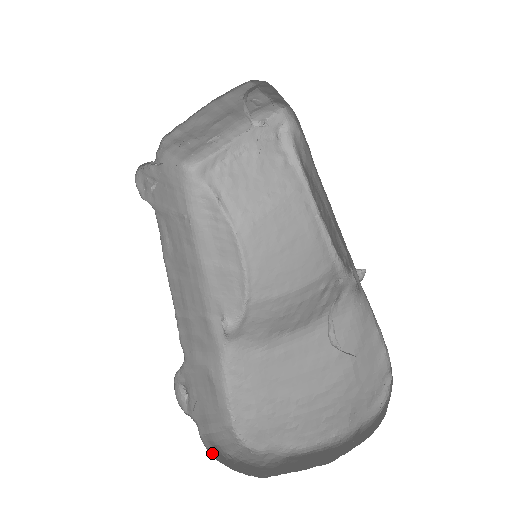
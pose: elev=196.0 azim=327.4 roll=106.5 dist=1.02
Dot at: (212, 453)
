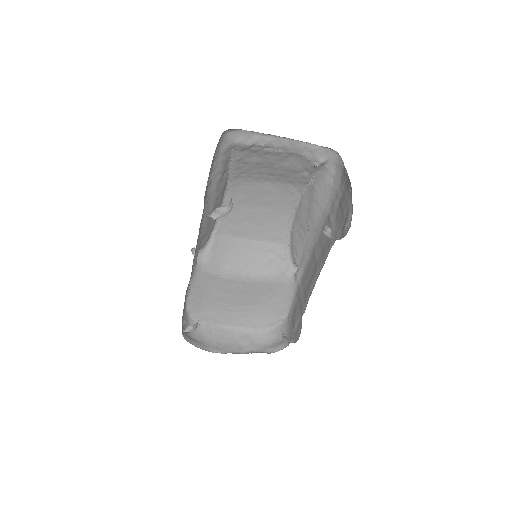
Dot at: (185, 338)
